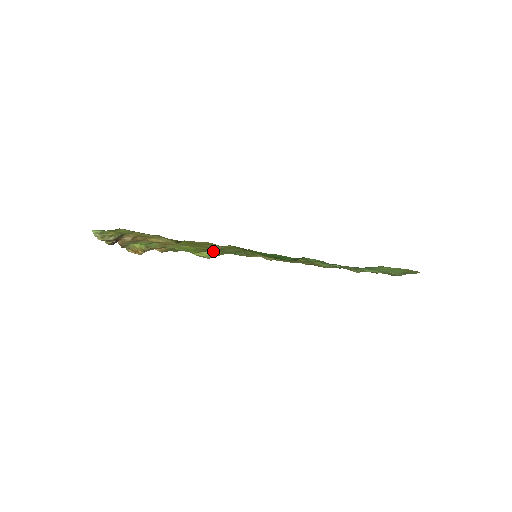
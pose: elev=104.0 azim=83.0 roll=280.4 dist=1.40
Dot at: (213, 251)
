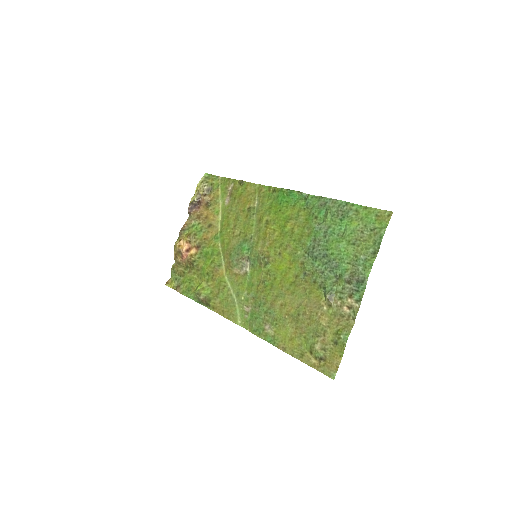
Dot at: (217, 280)
